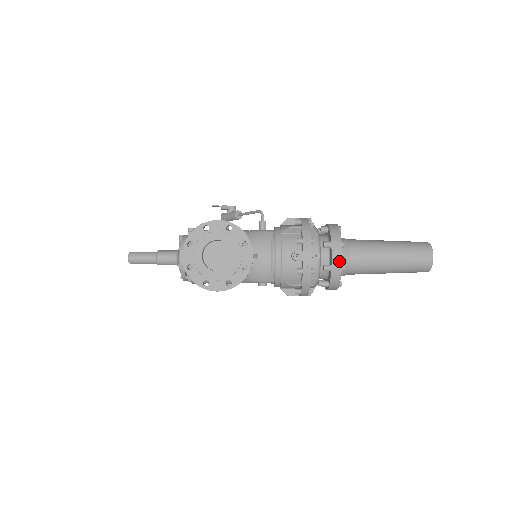
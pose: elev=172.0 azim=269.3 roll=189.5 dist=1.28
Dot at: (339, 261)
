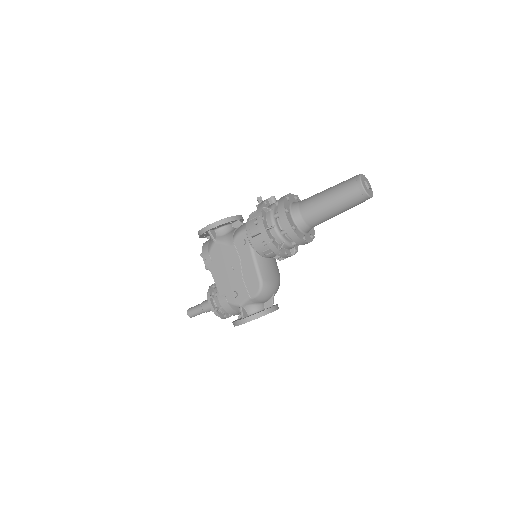
Dot at: occluded
